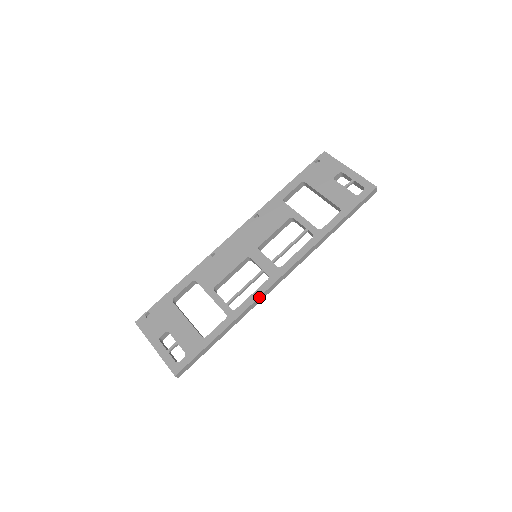
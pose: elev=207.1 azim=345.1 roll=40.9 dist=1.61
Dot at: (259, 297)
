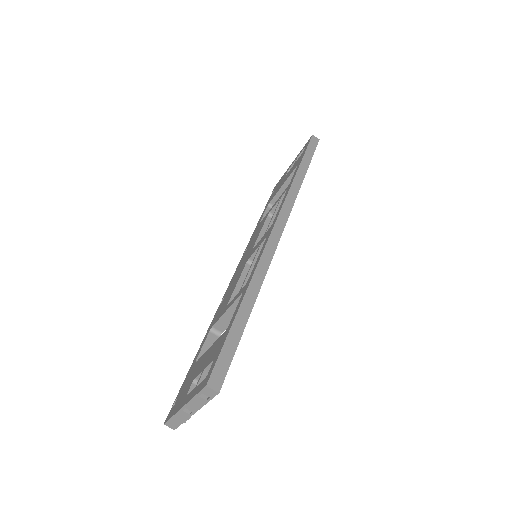
Dot at: (264, 250)
